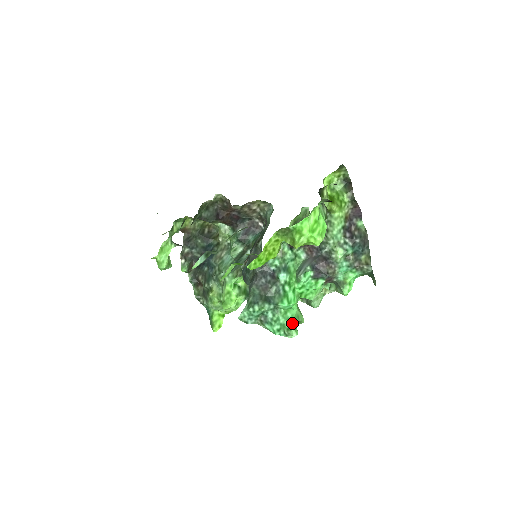
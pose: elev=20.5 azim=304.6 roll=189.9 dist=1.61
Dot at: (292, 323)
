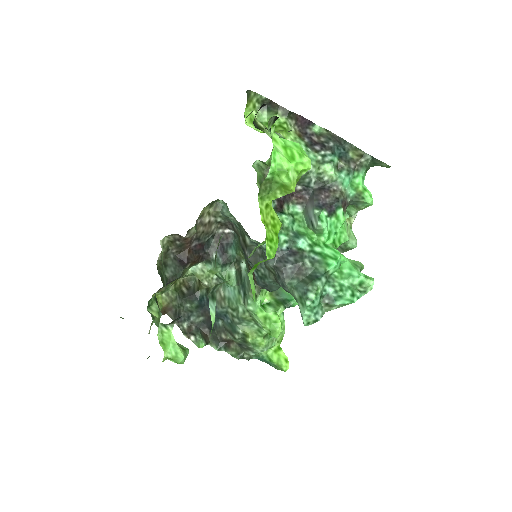
Dot at: (358, 275)
